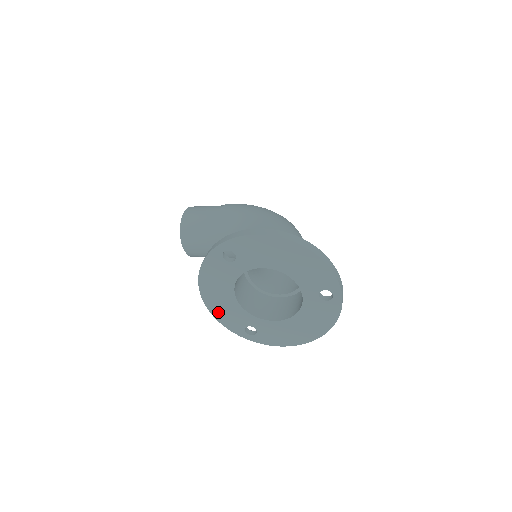
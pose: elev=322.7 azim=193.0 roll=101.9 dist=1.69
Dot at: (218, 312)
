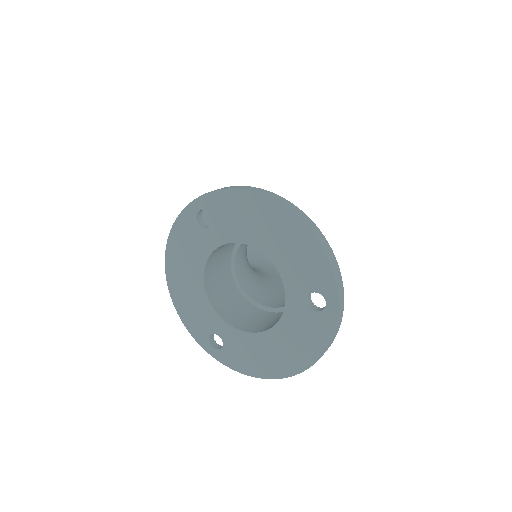
Dot at: (182, 304)
